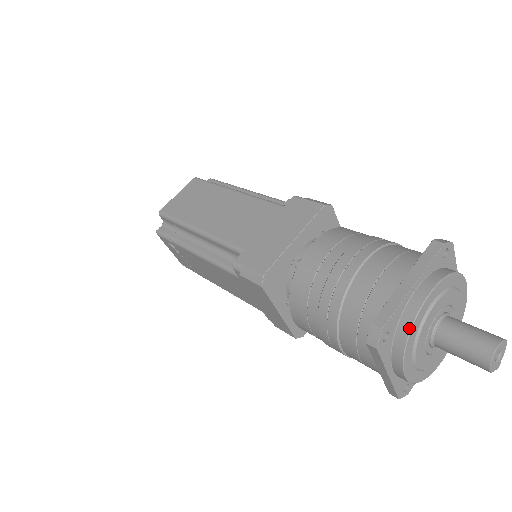
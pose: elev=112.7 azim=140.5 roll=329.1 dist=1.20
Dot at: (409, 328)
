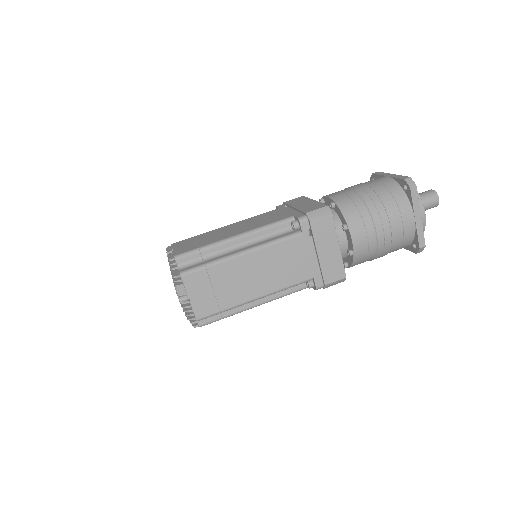
Dot at: occluded
